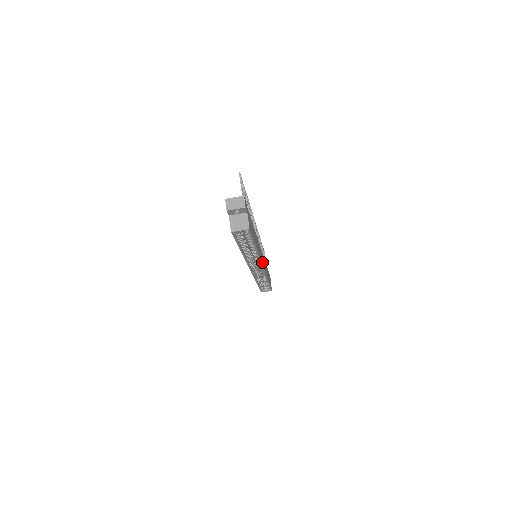
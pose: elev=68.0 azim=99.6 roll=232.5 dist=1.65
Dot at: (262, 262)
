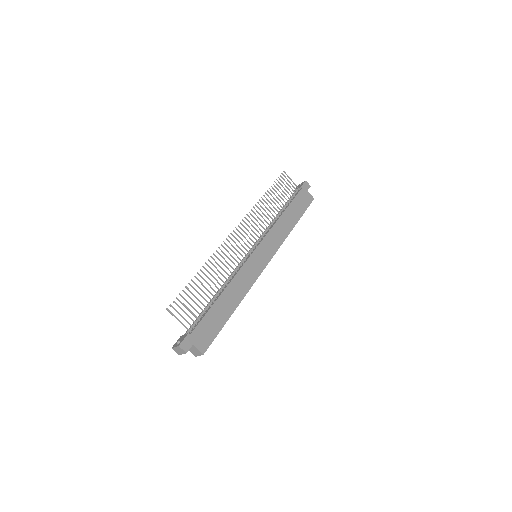
Dot at: (261, 267)
